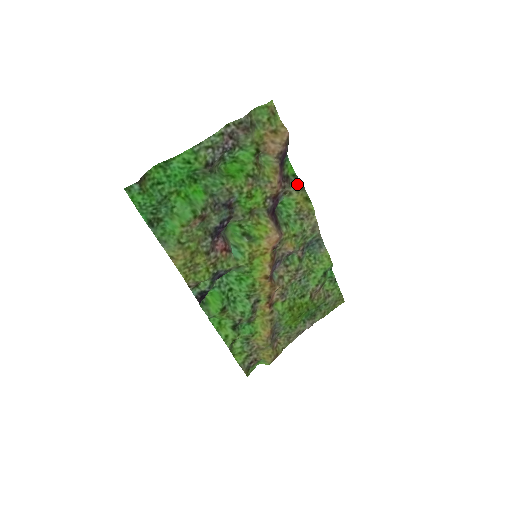
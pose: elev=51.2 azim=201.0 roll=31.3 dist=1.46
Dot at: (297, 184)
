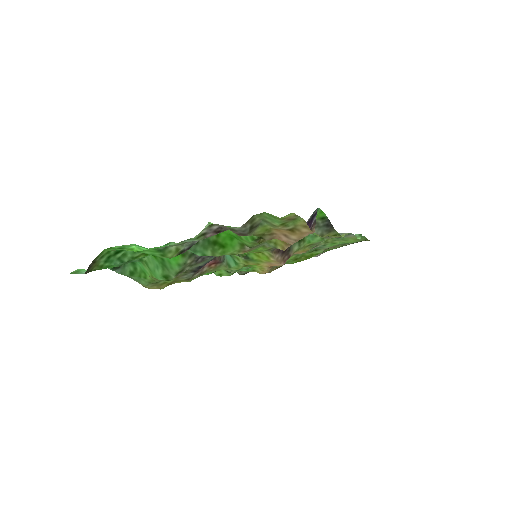
Dot at: (324, 226)
